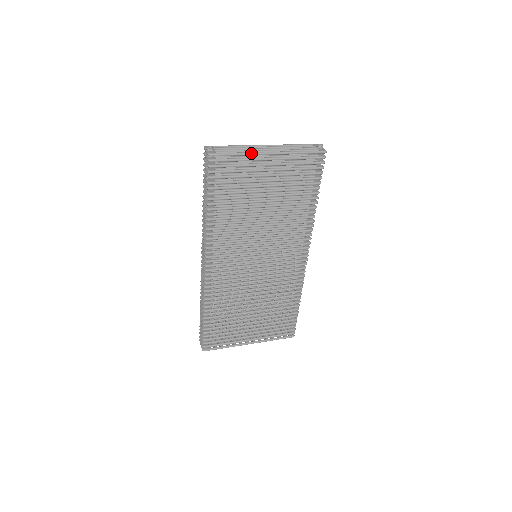
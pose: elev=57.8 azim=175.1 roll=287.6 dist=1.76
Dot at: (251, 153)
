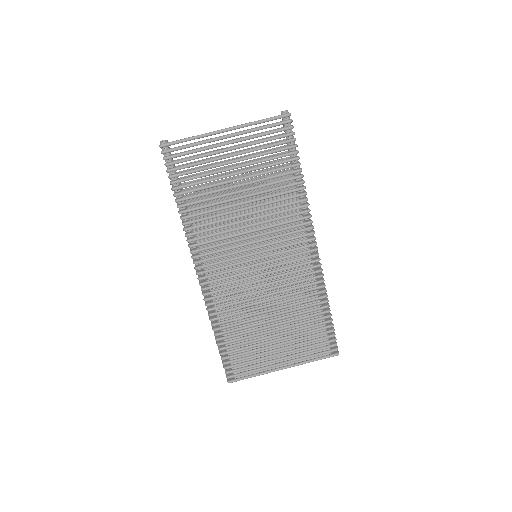
Dot at: (204, 134)
